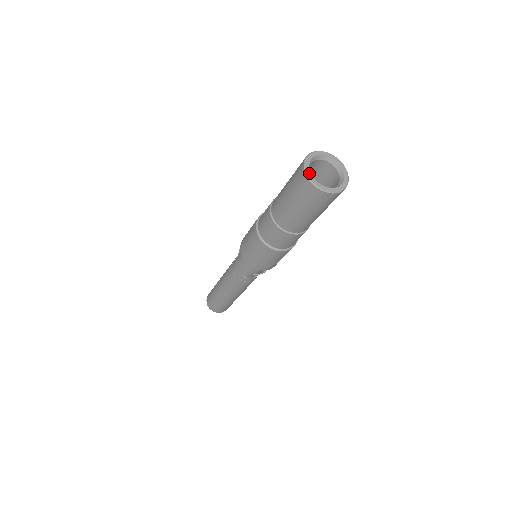
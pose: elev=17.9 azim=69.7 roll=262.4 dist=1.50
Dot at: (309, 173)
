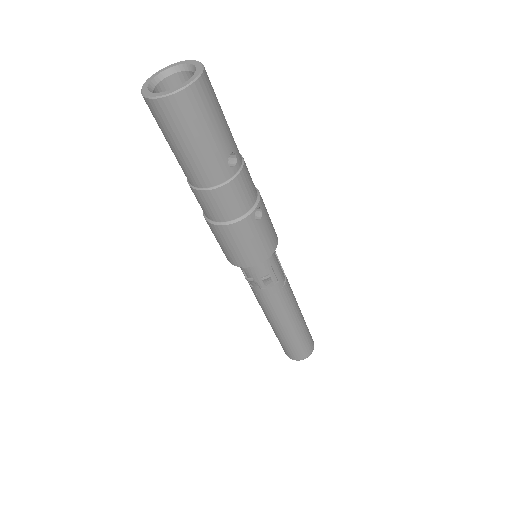
Dot at: (147, 83)
